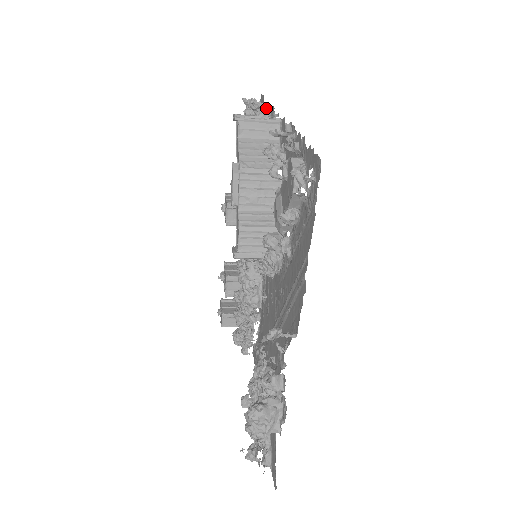
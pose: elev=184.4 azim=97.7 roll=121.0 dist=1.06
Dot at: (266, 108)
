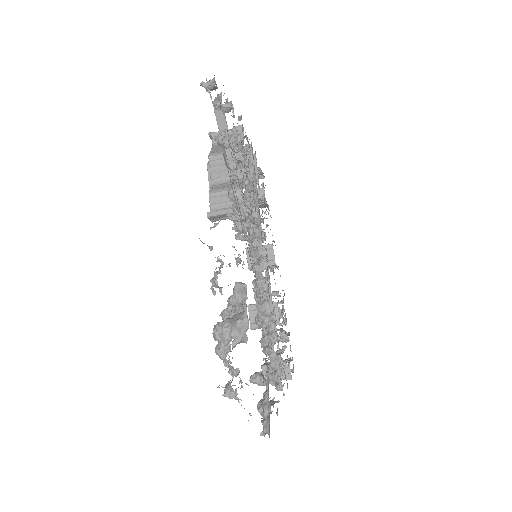
Dot at: (249, 145)
